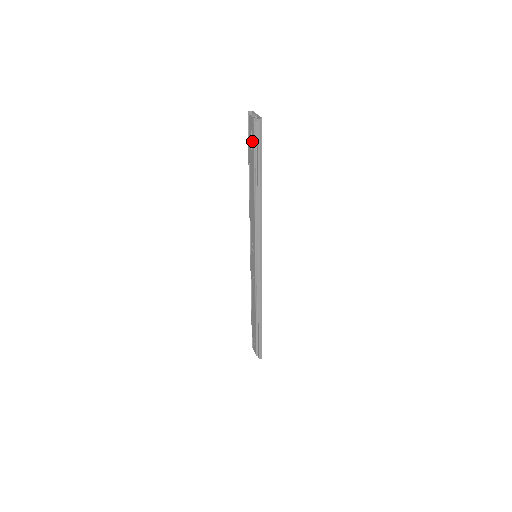
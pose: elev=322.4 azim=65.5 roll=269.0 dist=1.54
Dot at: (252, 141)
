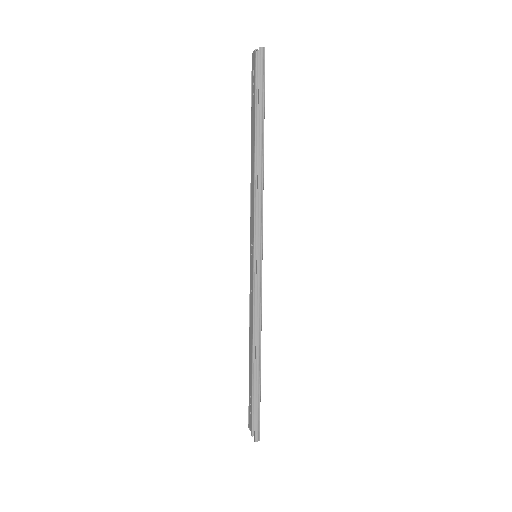
Dot at: (254, 82)
